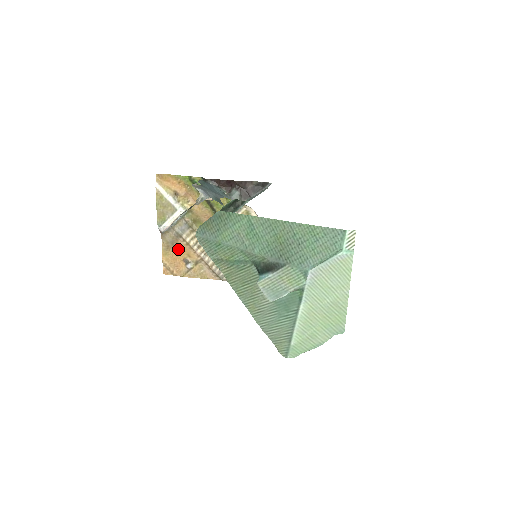
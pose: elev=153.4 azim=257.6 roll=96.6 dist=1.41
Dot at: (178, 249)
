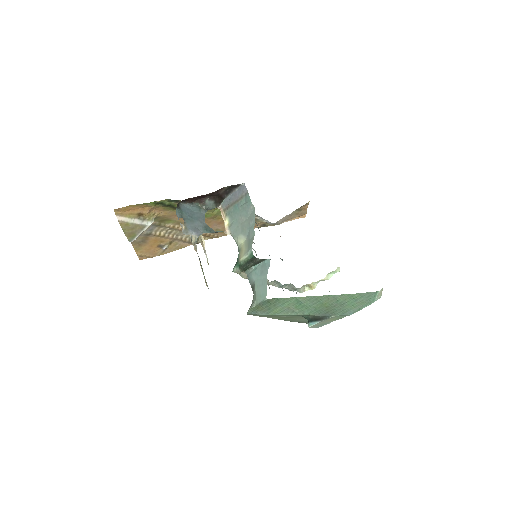
Dot at: (150, 242)
